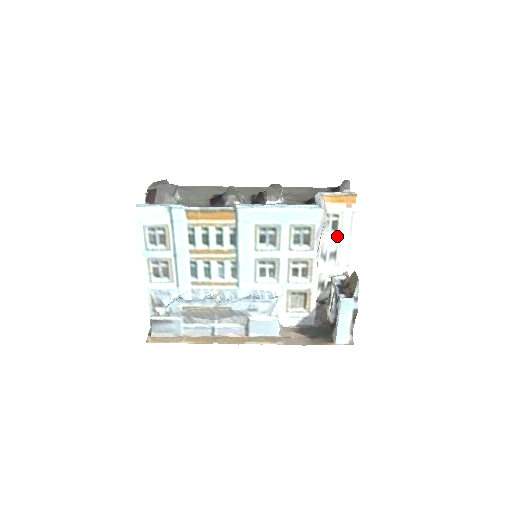
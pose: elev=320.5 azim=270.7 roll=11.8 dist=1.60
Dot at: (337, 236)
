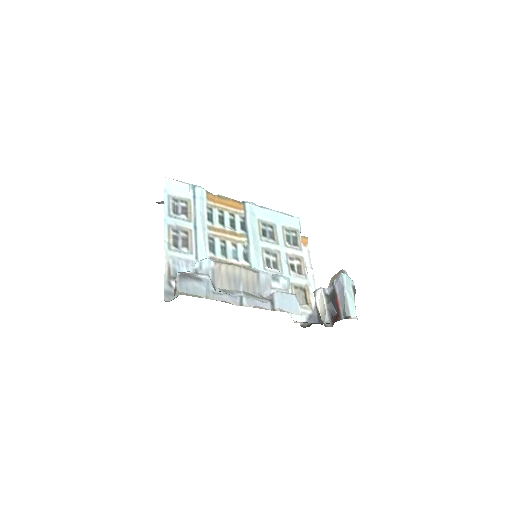
Dot at: occluded
